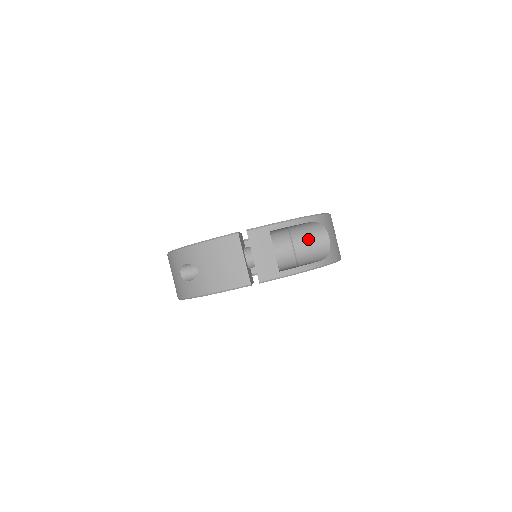
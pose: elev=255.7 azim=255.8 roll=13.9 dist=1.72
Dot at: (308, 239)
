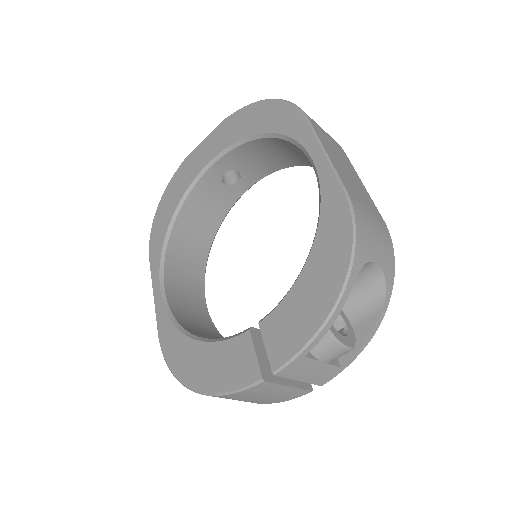
Dot at: occluded
